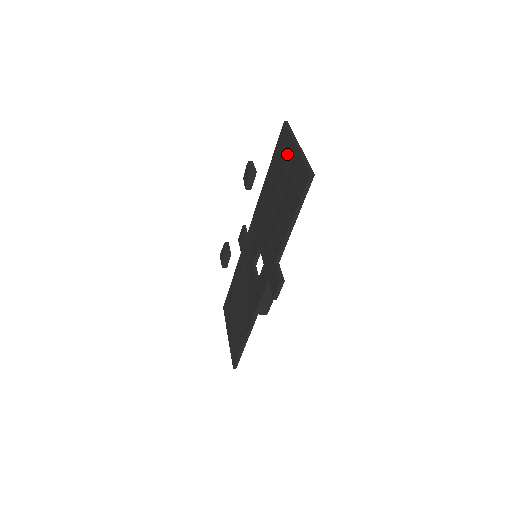
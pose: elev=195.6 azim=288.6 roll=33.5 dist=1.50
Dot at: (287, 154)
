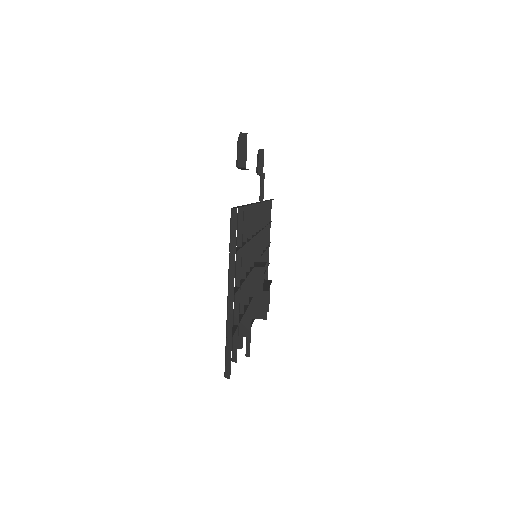
Dot at: occluded
